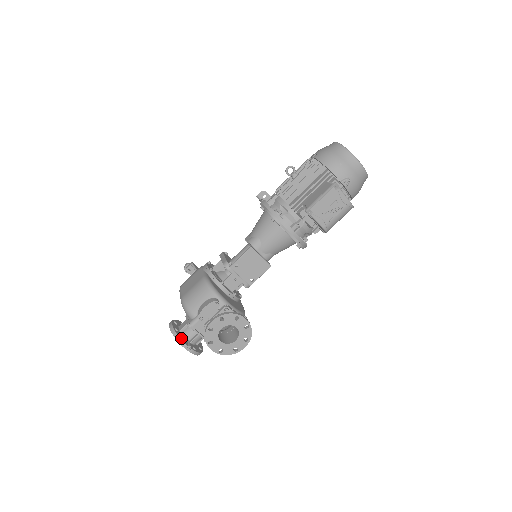
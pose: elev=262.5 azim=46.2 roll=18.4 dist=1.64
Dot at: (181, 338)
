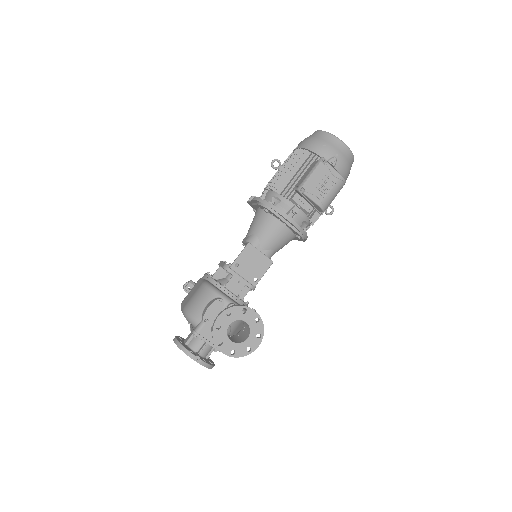
Dot at: (187, 349)
